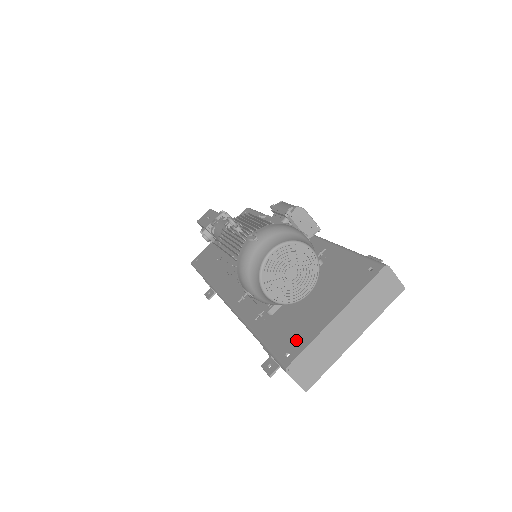
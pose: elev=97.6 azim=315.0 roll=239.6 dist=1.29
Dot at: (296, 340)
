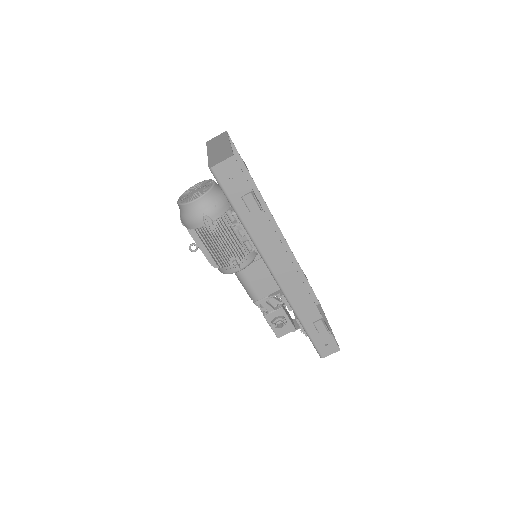
Dot at: occluded
